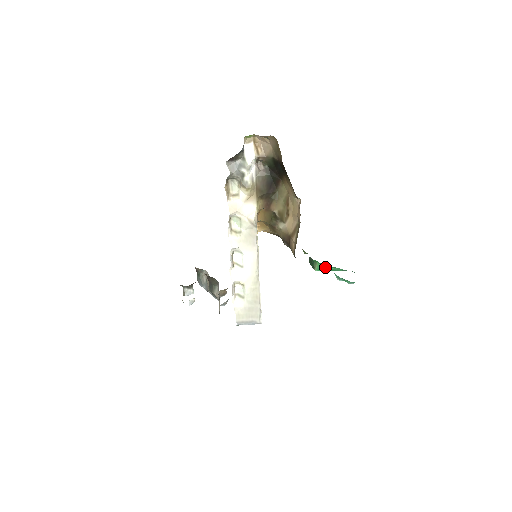
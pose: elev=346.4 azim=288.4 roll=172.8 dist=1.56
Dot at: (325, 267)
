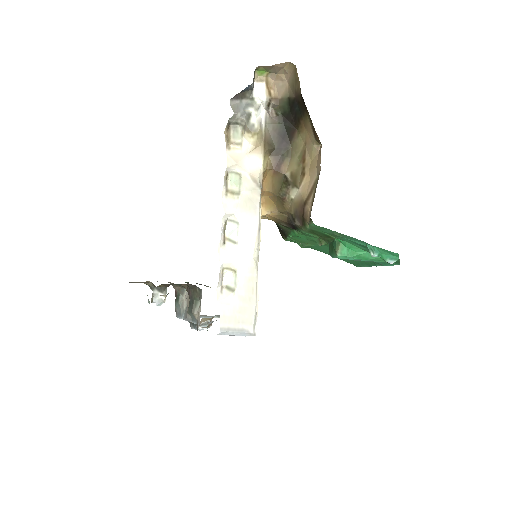
Dot at: (351, 250)
